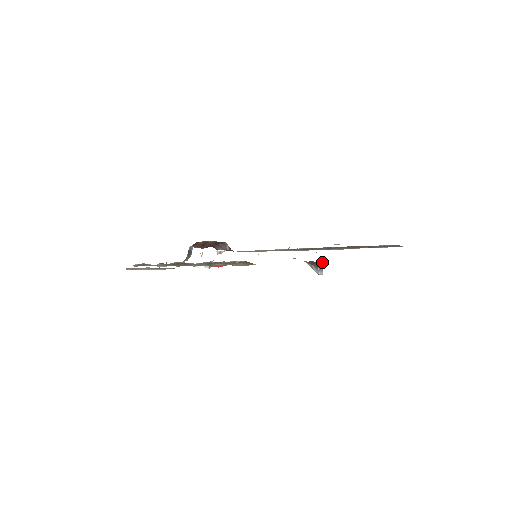
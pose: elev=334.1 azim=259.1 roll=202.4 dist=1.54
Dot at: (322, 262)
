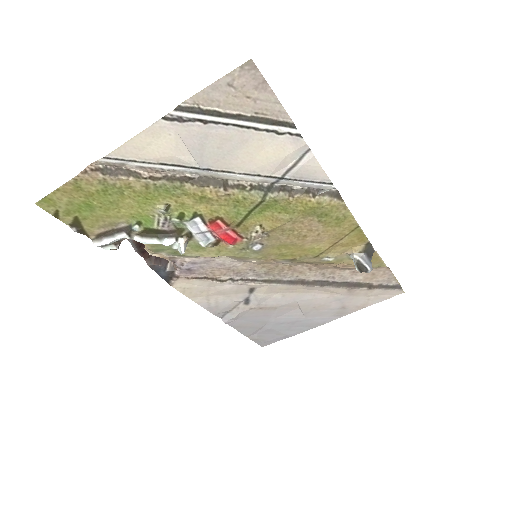
Dot at: occluded
